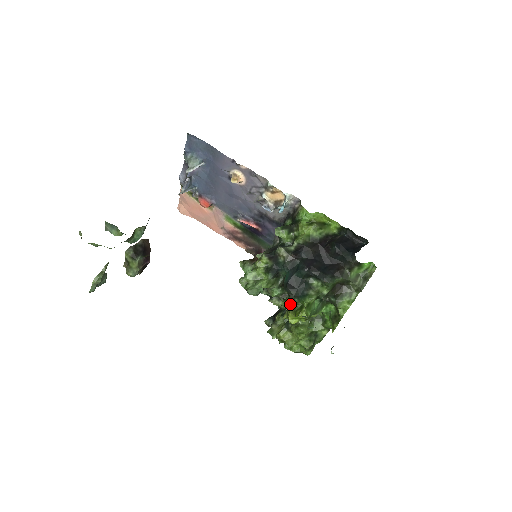
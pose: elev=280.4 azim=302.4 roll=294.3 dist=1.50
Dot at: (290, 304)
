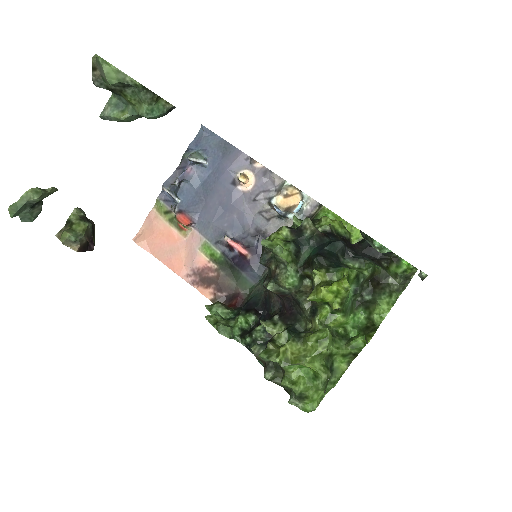
Dot at: (322, 275)
